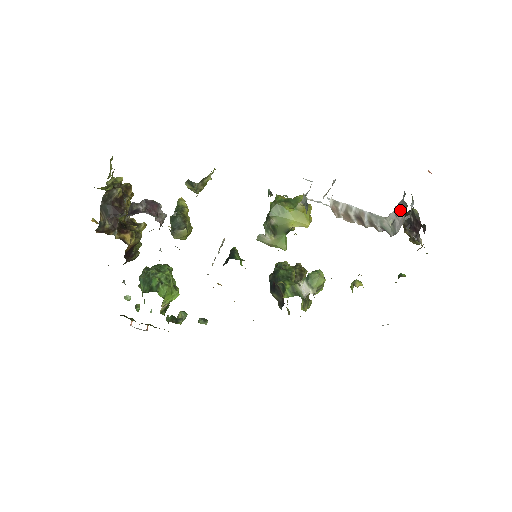
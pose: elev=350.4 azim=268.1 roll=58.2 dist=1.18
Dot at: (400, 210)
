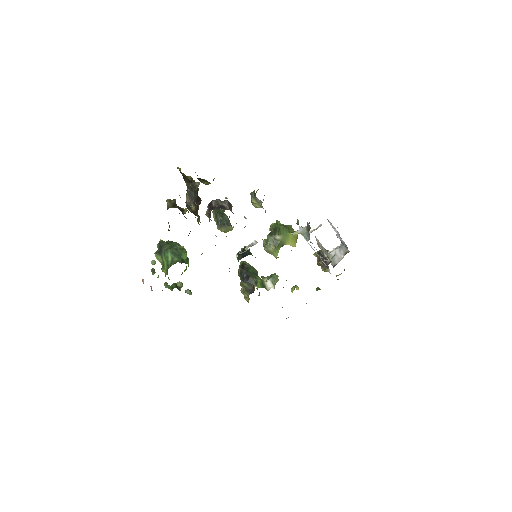
Dot at: (339, 252)
